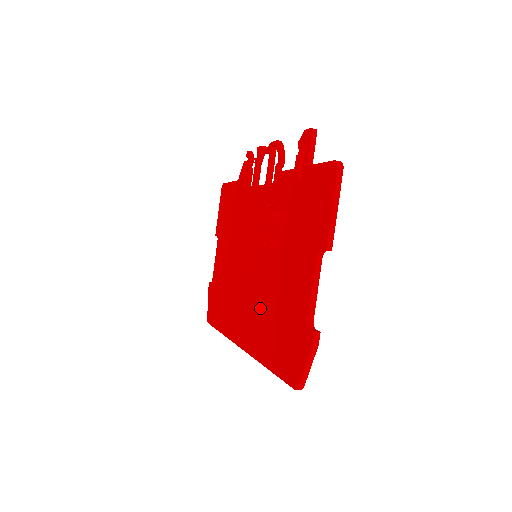
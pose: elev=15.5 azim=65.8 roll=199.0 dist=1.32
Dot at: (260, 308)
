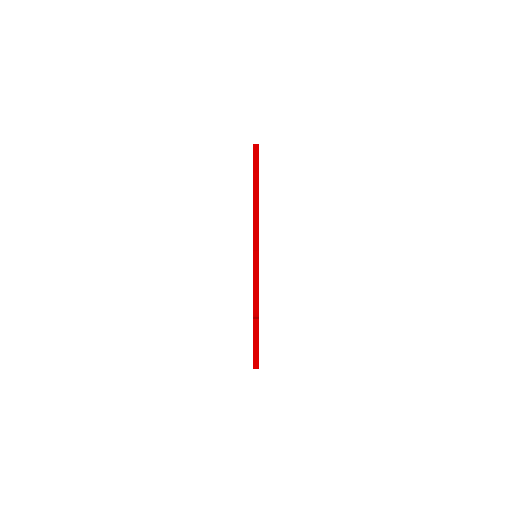
Dot at: occluded
